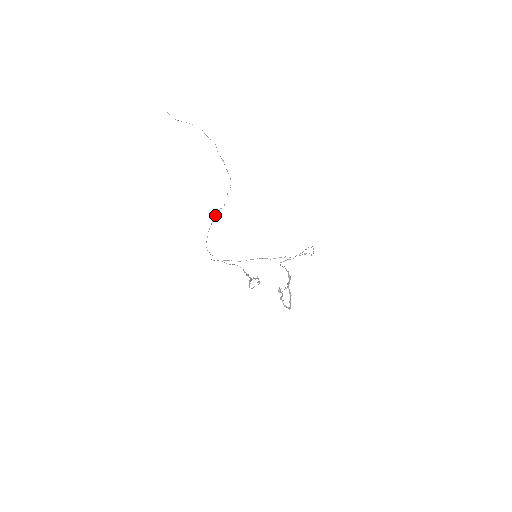
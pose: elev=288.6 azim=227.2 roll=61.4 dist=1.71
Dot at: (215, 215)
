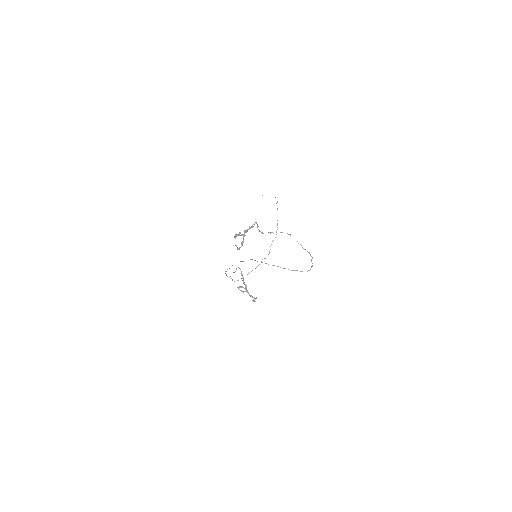
Dot at: (258, 265)
